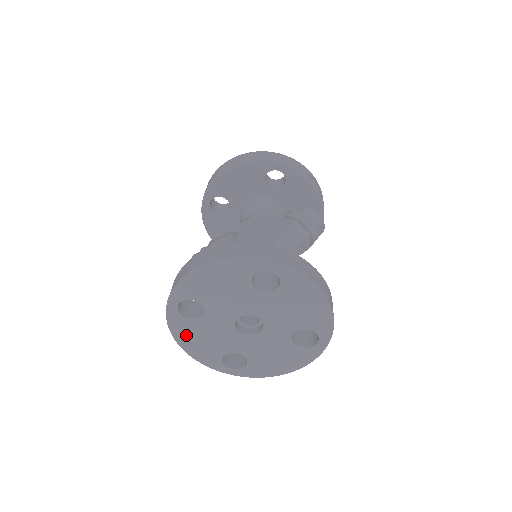
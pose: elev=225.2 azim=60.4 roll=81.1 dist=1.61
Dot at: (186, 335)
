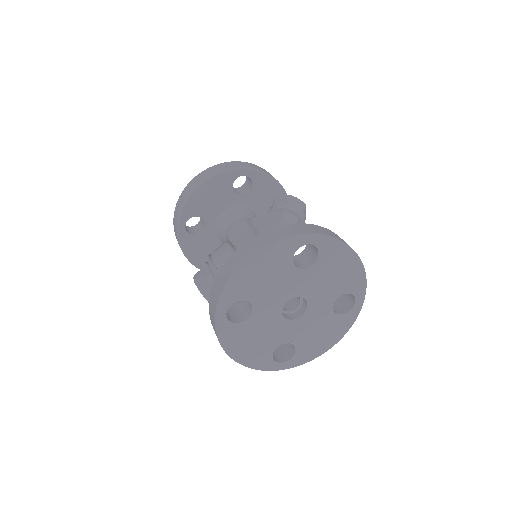
Dot at: (236, 342)
